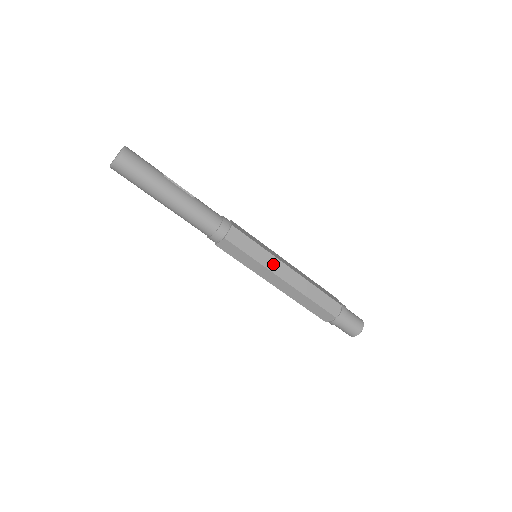
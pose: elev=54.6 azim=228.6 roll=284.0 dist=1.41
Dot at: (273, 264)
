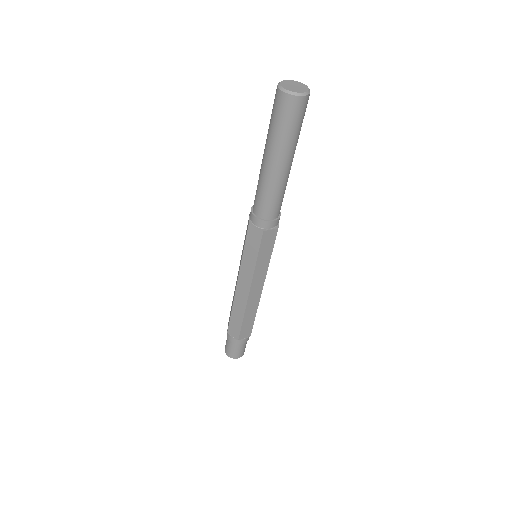
Dot at: (259, 276)
